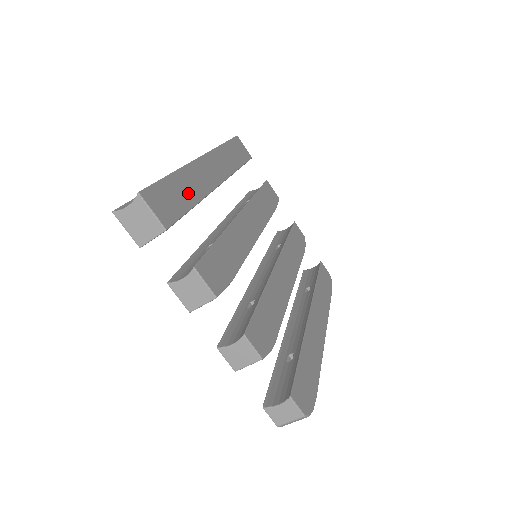
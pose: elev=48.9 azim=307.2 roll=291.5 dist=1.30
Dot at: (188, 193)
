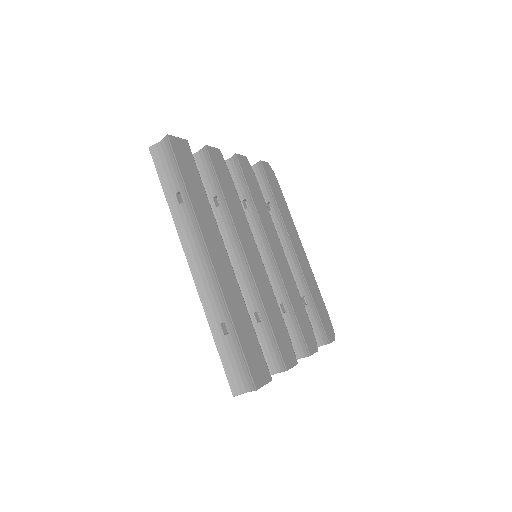
Dot at: (245, 322)
